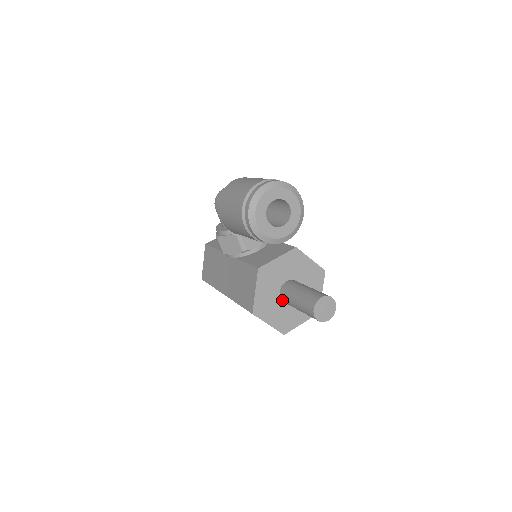
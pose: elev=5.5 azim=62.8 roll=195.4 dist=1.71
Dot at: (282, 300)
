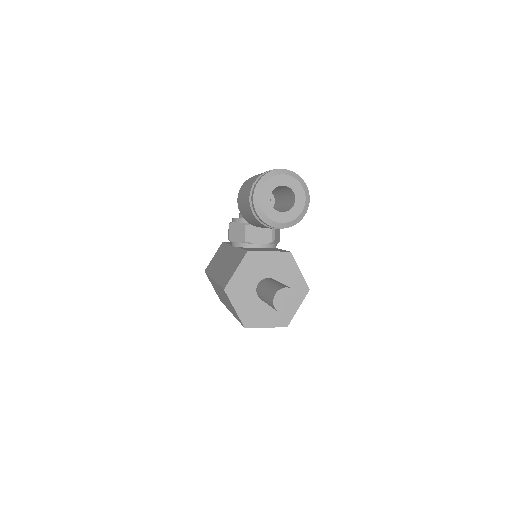
Dot at: (257, 293)
